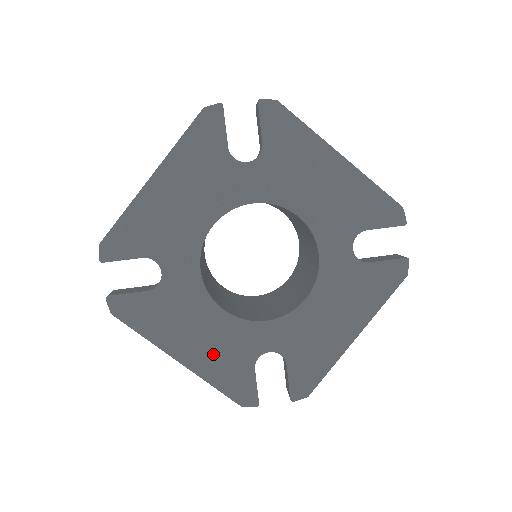
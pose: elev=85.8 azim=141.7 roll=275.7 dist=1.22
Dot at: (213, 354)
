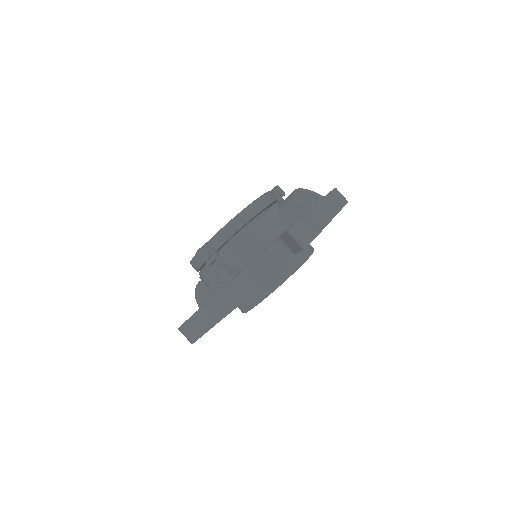
Dot at: occluded
